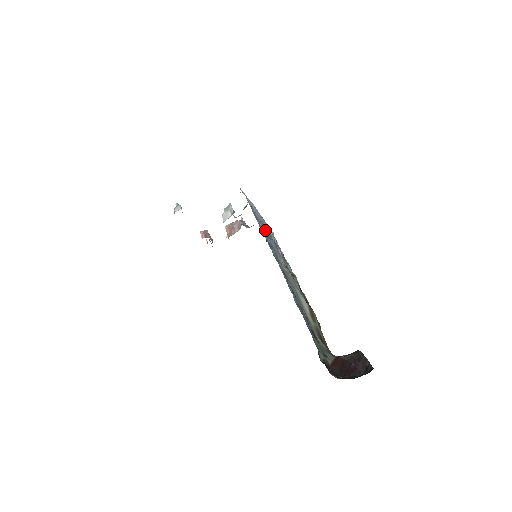
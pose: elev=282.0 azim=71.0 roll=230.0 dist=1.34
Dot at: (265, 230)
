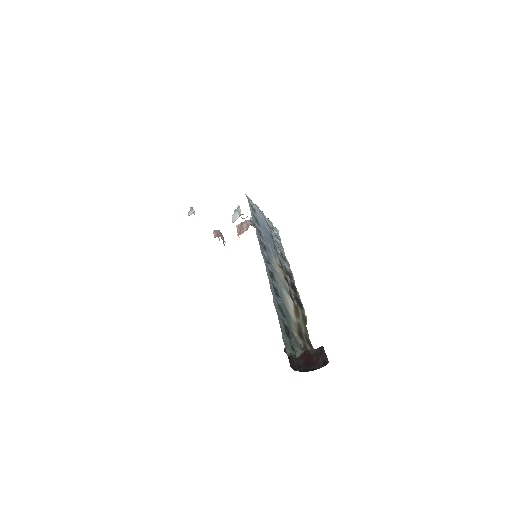
Dot at: (264, 233)
